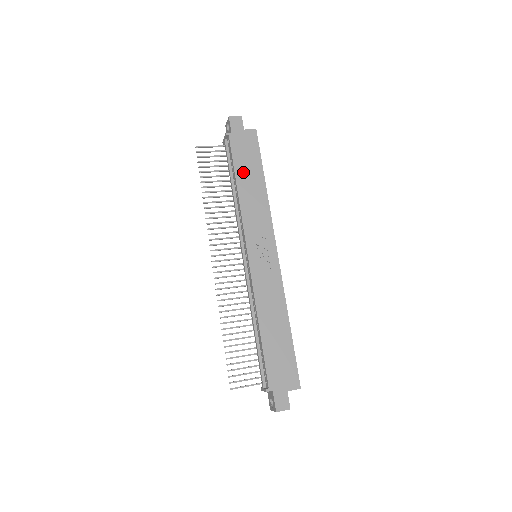
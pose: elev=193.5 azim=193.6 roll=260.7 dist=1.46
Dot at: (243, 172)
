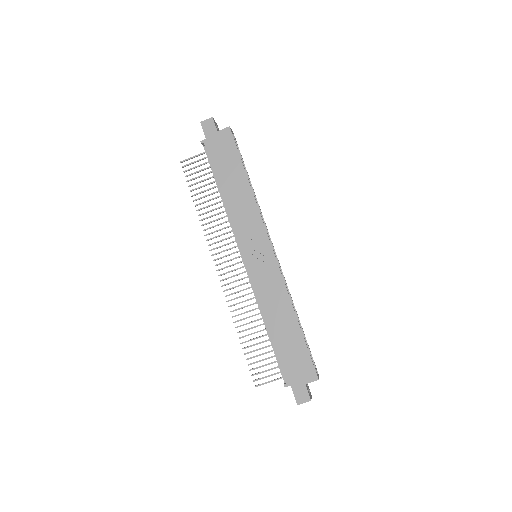
Dot at: (224, 176)
